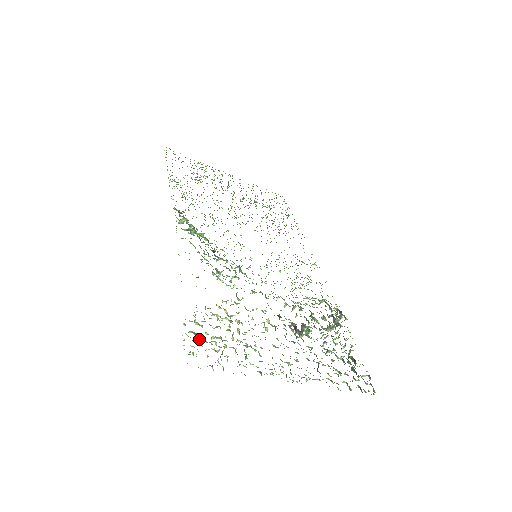
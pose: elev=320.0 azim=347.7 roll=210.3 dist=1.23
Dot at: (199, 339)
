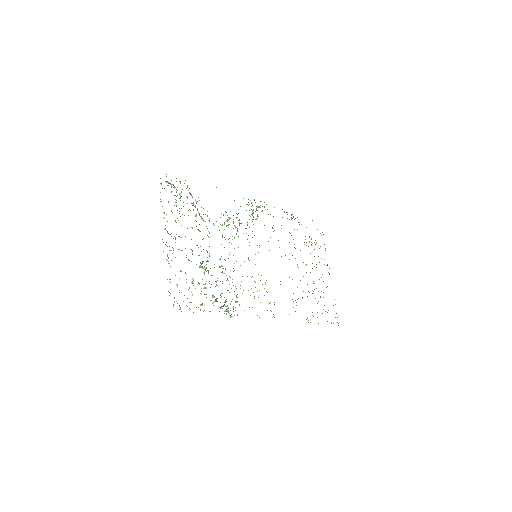
Dot at: occluded
